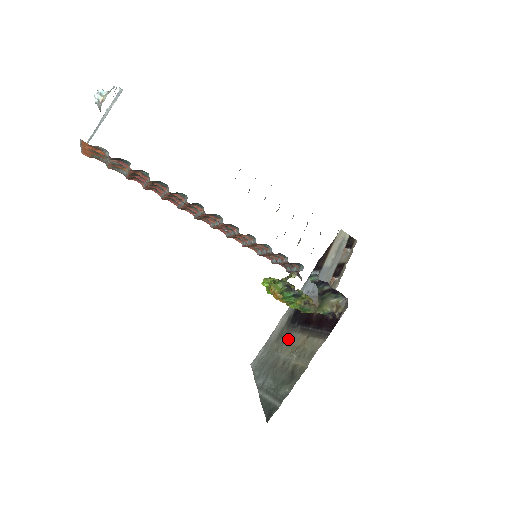
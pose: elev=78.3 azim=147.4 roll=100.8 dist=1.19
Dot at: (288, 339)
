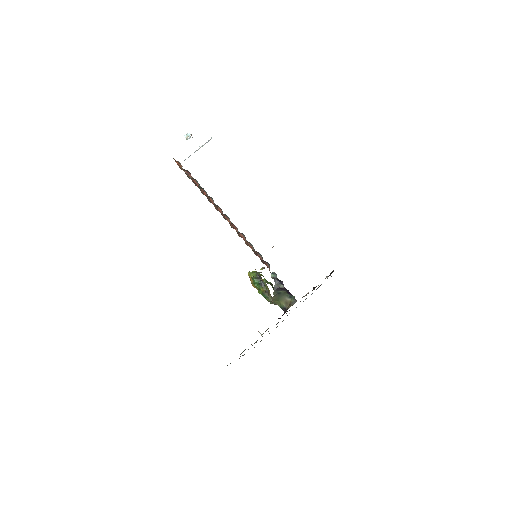
Dot at: occluded
